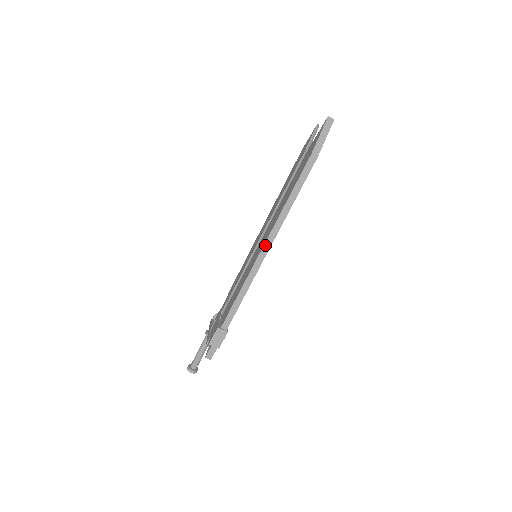
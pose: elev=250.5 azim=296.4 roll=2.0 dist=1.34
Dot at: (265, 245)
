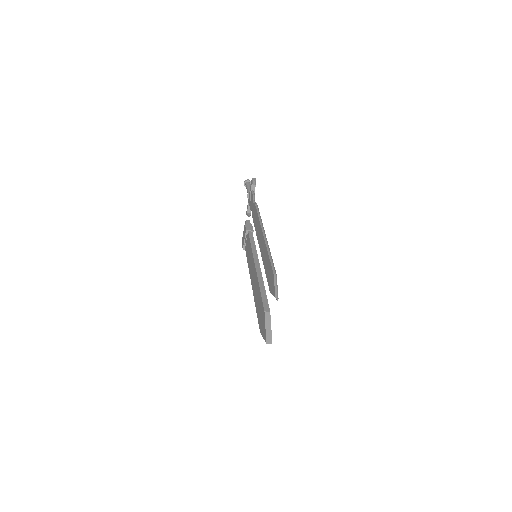
Dot at: occluded
